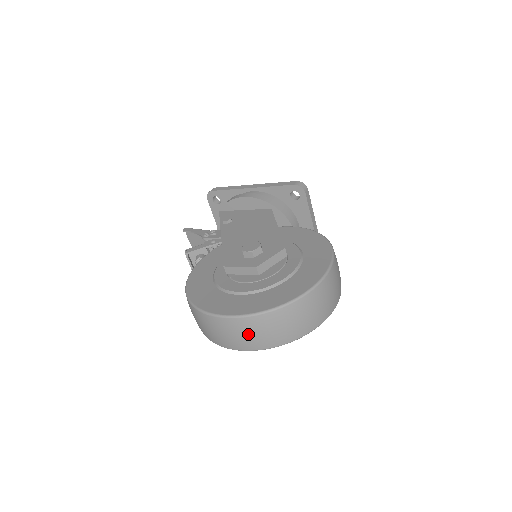
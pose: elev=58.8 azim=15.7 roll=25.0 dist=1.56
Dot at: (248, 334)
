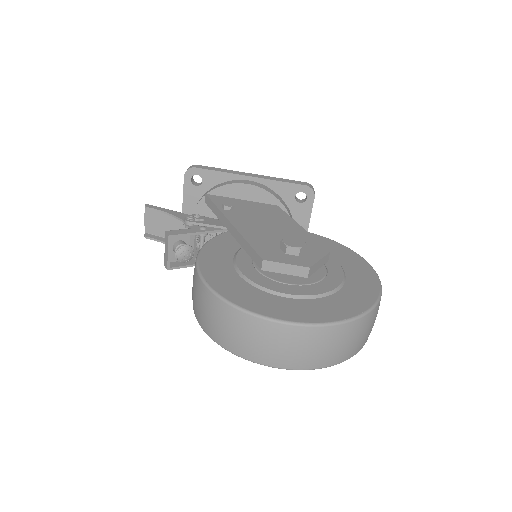
Dot at: (307, 348)
